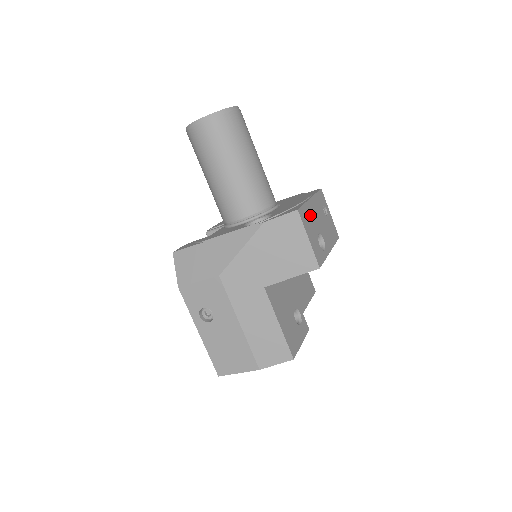
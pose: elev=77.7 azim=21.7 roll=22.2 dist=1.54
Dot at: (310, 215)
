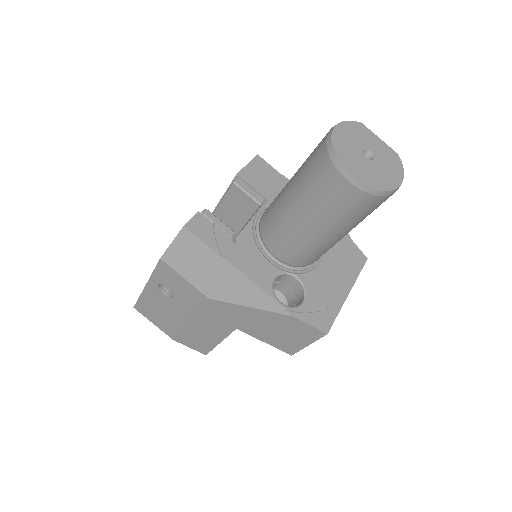
Dot at: occluded
